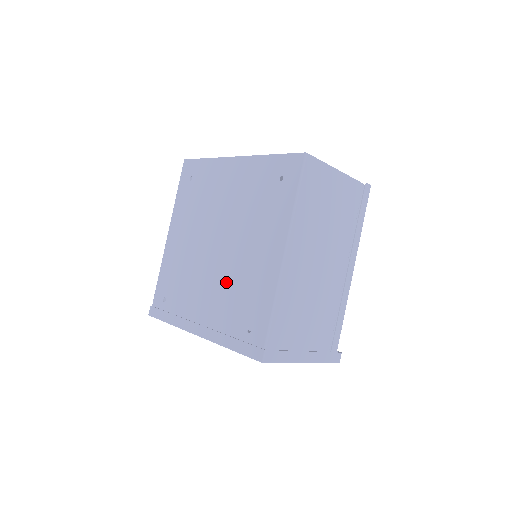
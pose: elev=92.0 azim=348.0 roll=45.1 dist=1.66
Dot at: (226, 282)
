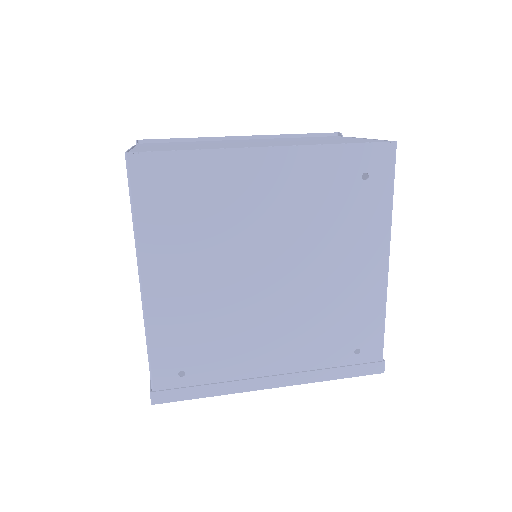
Dot at: (305, 316)
